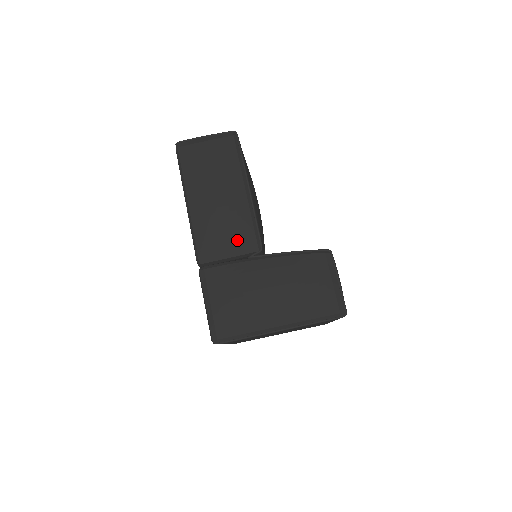
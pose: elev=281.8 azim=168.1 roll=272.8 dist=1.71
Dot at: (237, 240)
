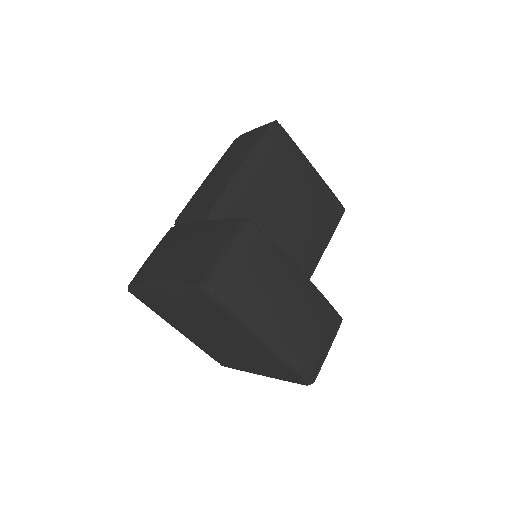
Dot at: (203, 205)
